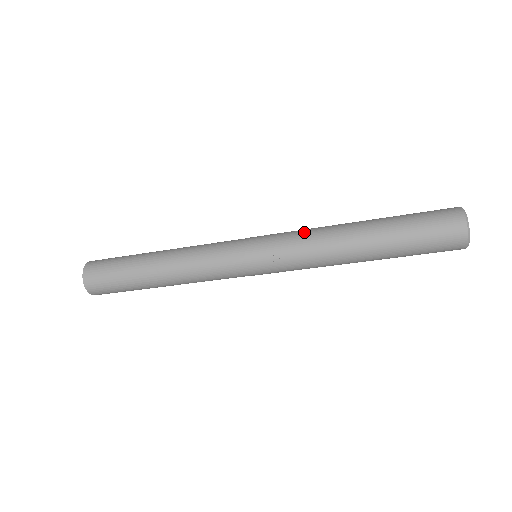
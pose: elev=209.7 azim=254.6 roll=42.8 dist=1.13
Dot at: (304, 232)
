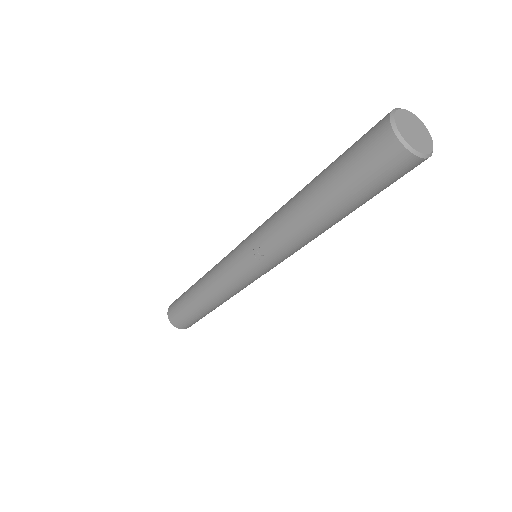
Dot at: (270, 217)
